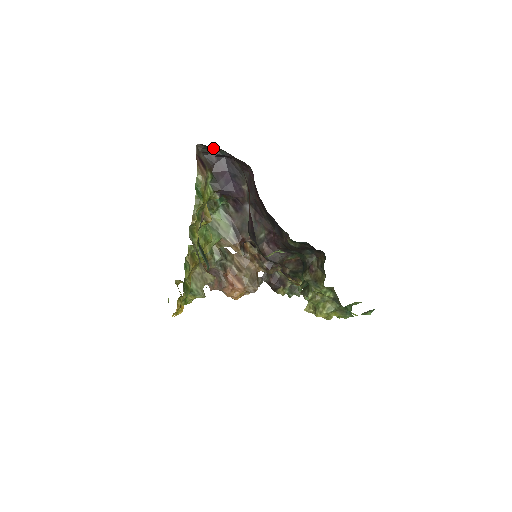
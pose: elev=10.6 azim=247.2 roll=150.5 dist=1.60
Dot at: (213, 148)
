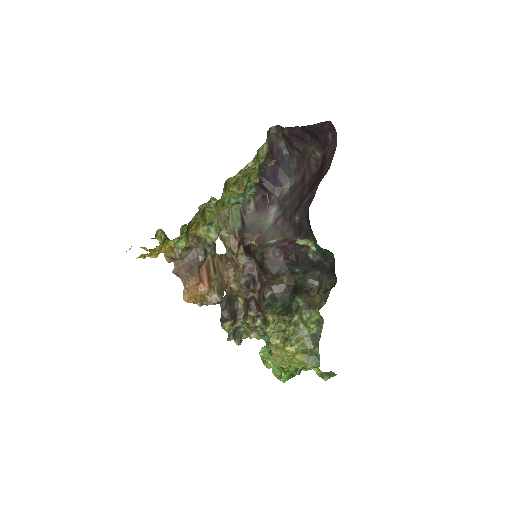
Dot at: (281, 140)
